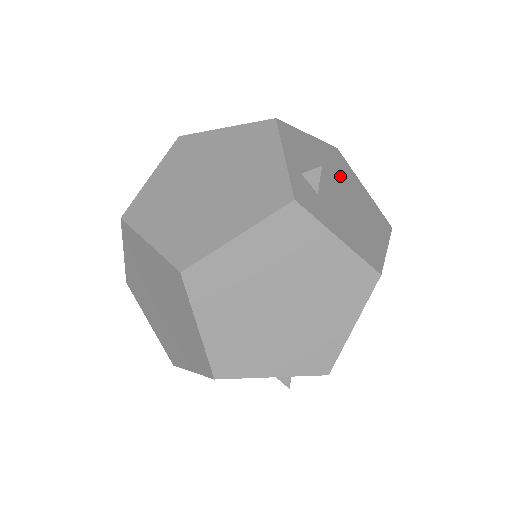
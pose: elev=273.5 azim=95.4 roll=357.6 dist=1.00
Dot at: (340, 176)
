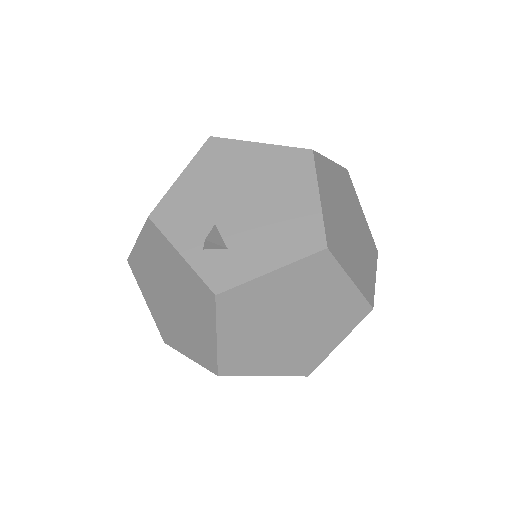
Dot at: (232, 178)
